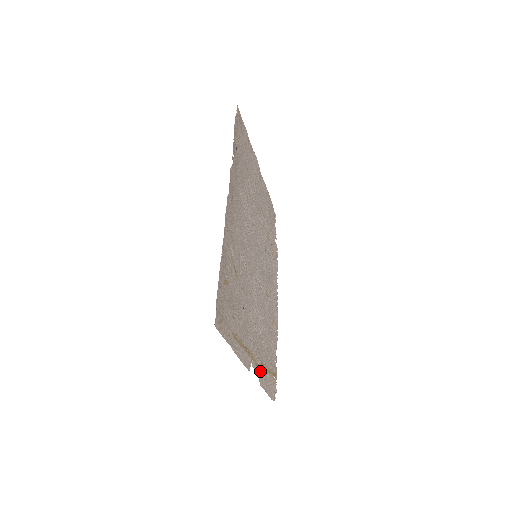
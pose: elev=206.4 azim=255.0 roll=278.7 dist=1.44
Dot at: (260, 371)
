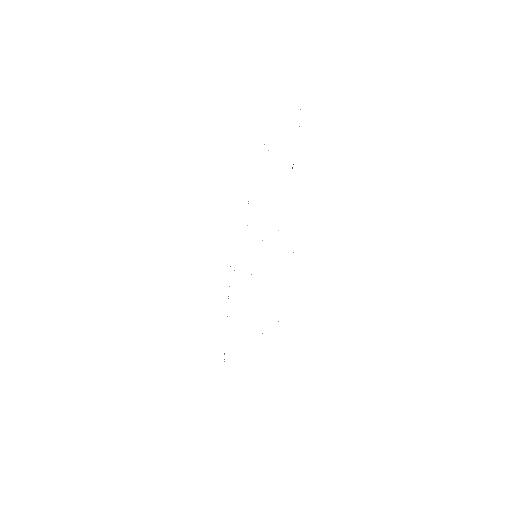
Dot at: occluded
